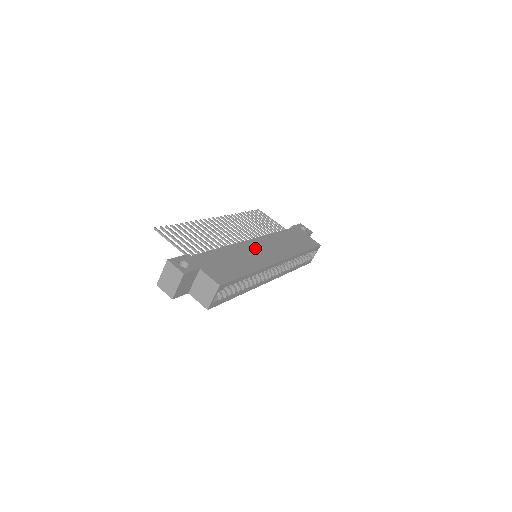
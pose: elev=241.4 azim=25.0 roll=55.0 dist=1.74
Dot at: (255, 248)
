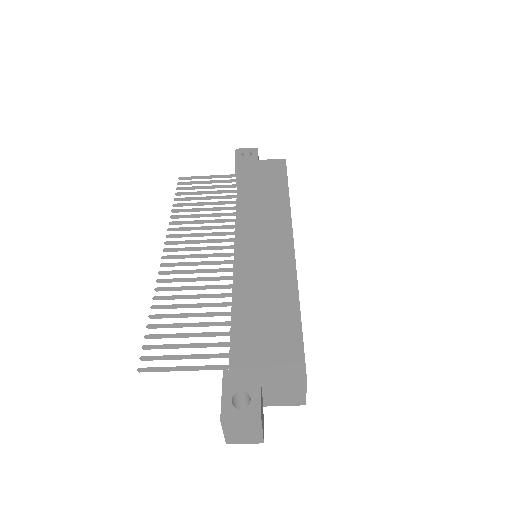
Dot at: (254, 254)
